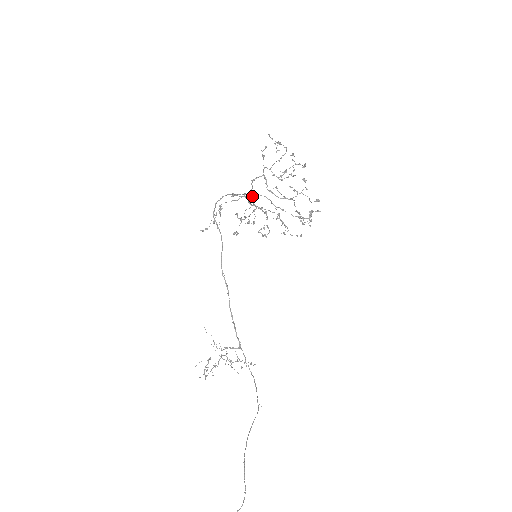
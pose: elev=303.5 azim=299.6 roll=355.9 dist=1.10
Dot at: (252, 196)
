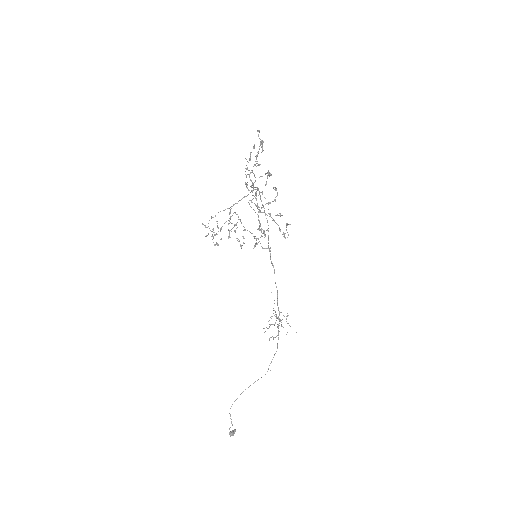
Dot at: occluded
